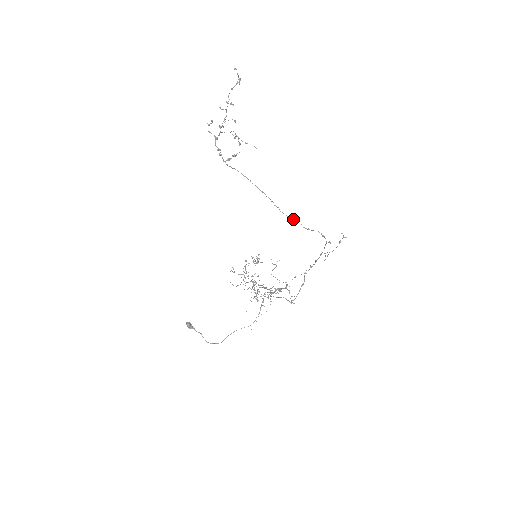
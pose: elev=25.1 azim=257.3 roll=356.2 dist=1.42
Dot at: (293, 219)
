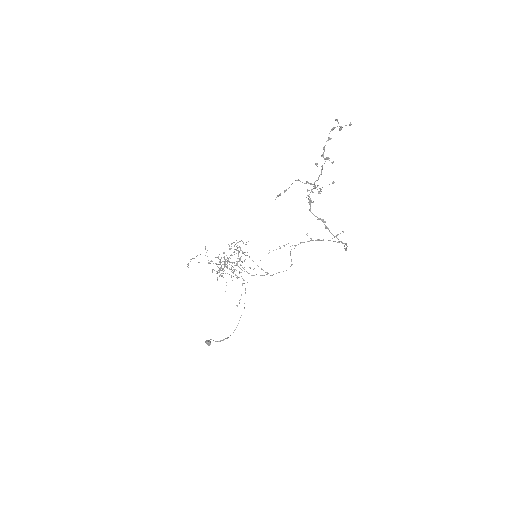
Dot at: occluded
